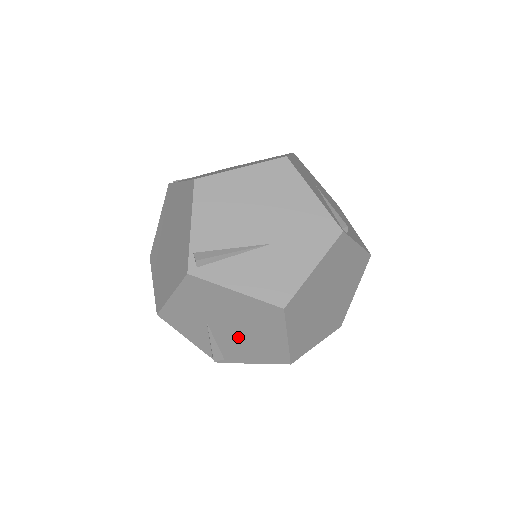
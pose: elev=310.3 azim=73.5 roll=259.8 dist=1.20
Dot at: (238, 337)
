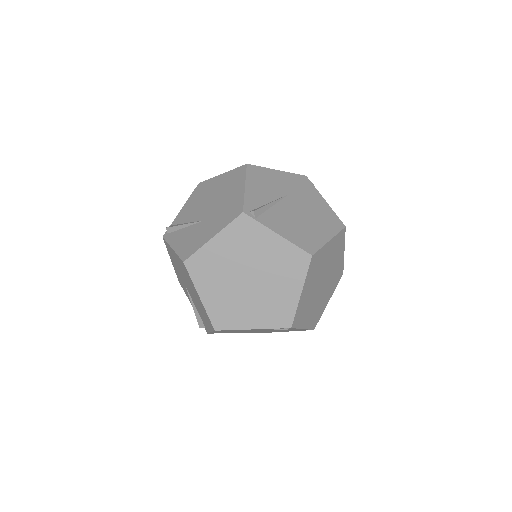
Dot at: (195, 299)
